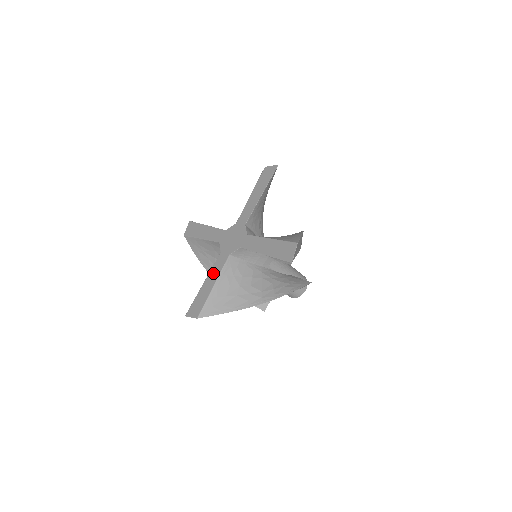
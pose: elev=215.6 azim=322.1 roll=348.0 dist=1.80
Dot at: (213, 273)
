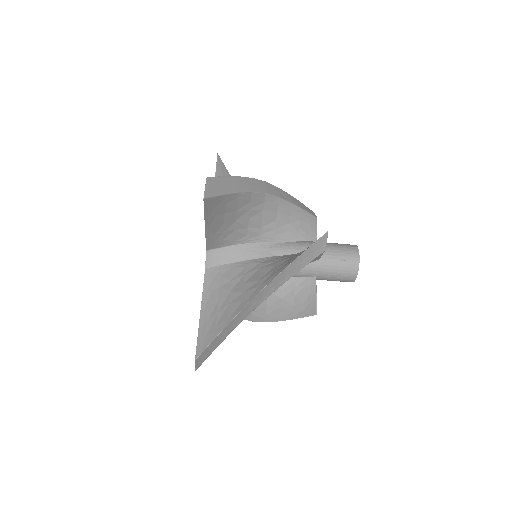
Dot at: occluded
